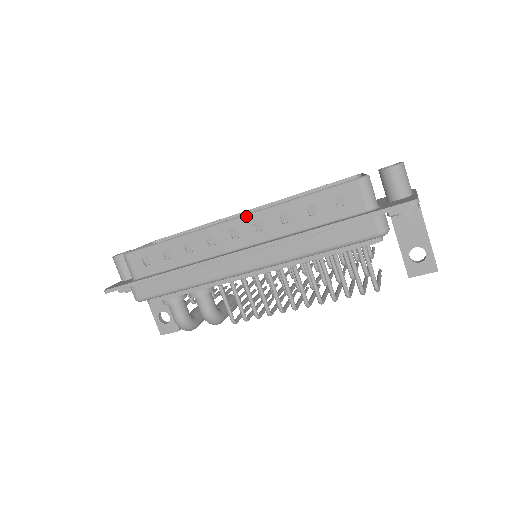
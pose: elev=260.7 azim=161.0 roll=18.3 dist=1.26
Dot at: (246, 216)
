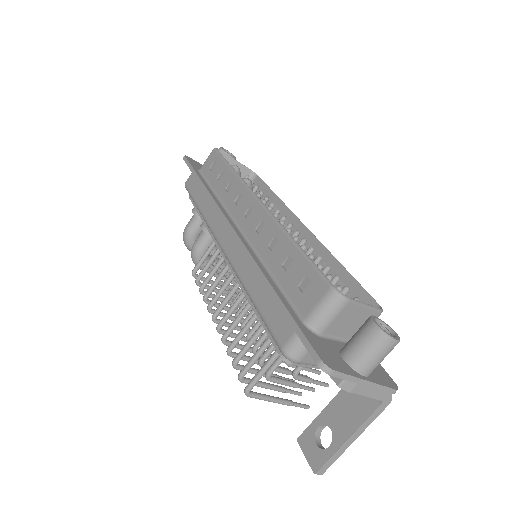
Dot at: (265, 209)
